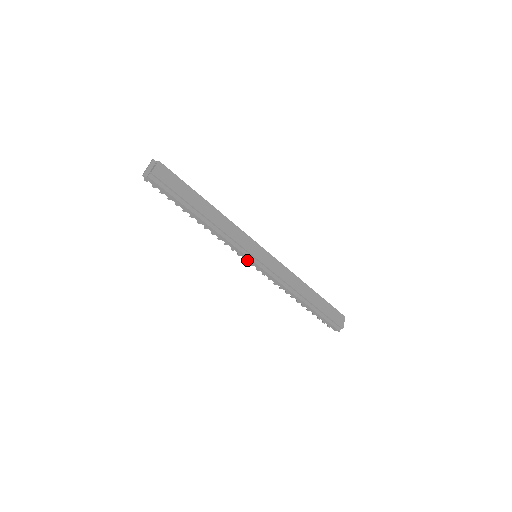
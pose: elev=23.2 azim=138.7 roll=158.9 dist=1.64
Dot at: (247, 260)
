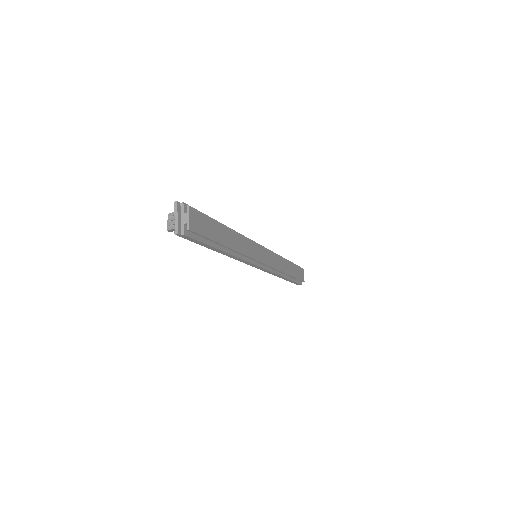
Dot at: (252, 266)
